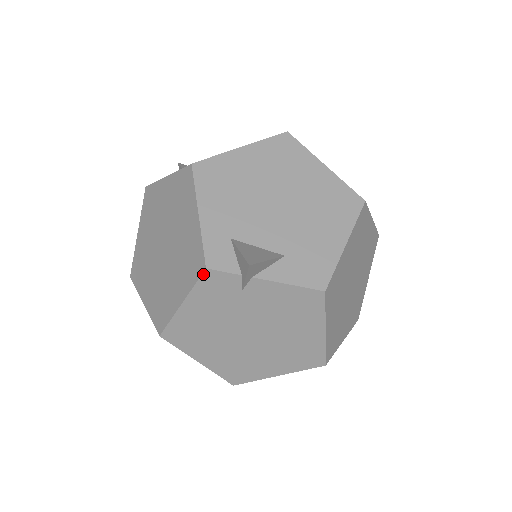
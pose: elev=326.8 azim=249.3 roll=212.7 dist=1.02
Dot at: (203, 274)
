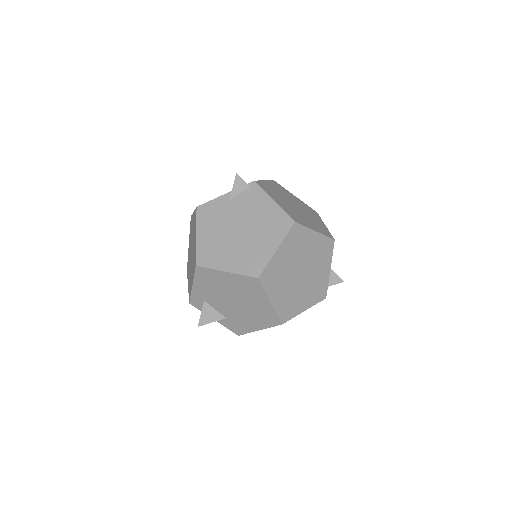
Dot at: (189, 301)
